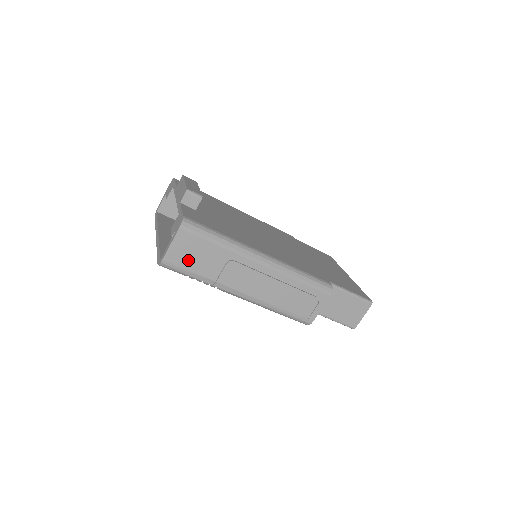
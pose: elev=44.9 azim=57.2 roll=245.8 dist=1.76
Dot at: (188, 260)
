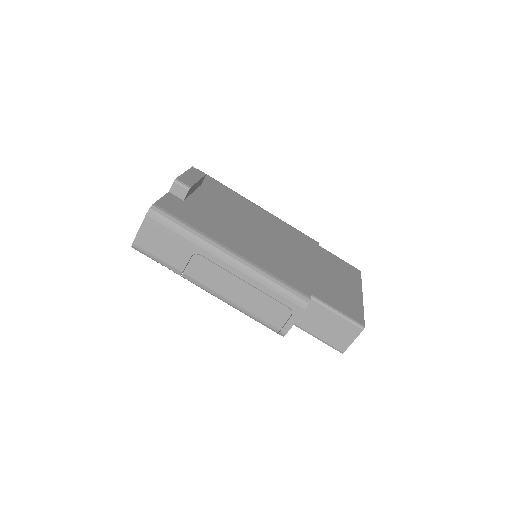
Dot at: (156, 247)
